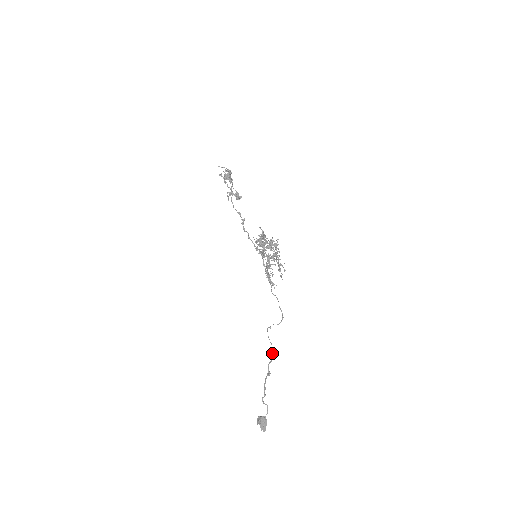
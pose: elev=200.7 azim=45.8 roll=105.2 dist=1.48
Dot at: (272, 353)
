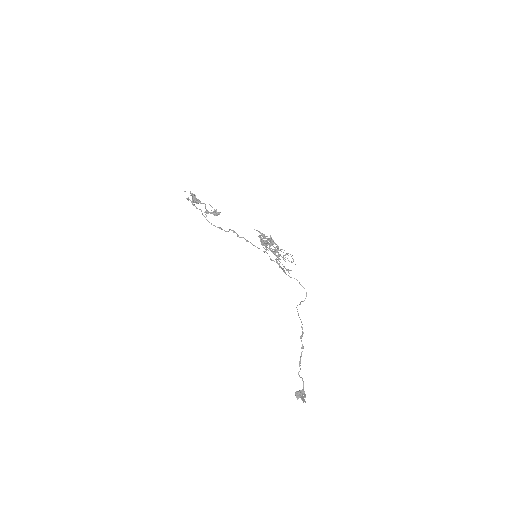
Dot at: occluded
